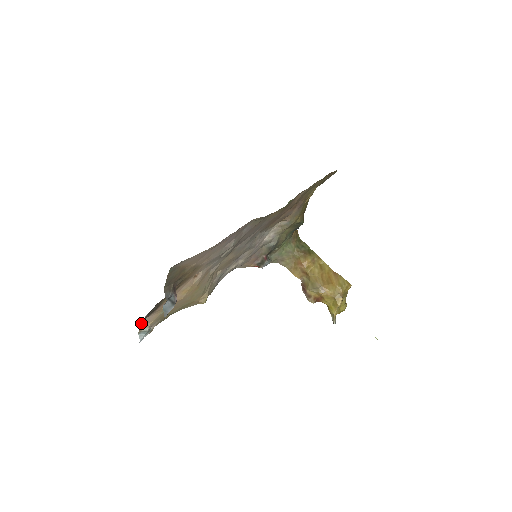
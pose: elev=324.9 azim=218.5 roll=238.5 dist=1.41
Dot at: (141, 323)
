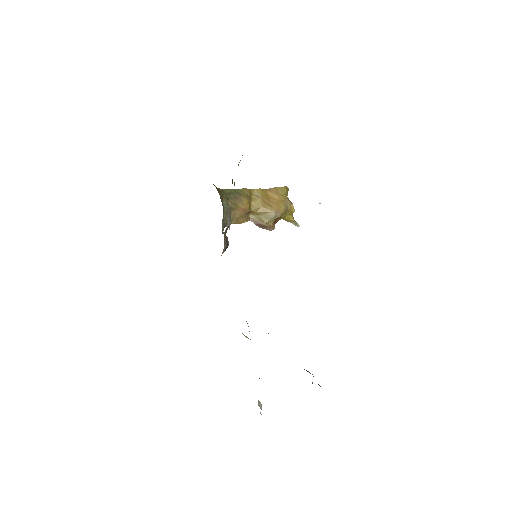
Dot at: occluded
